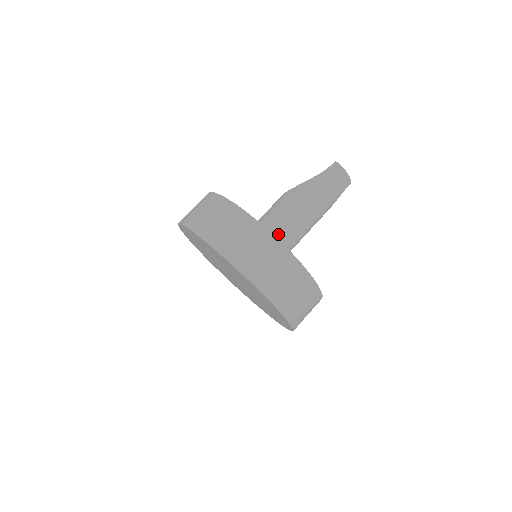
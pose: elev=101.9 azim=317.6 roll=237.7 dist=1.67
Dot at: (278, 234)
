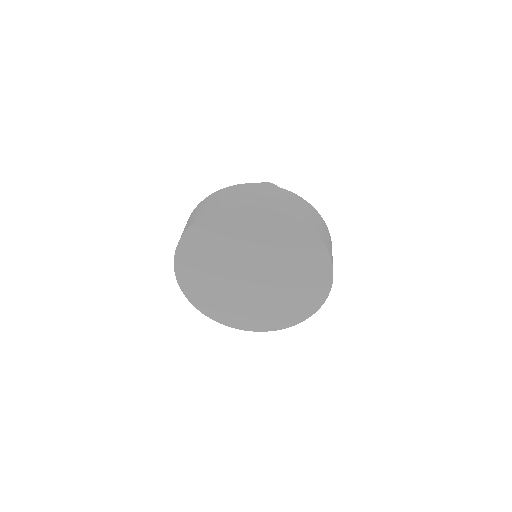
Dot at: occluded
